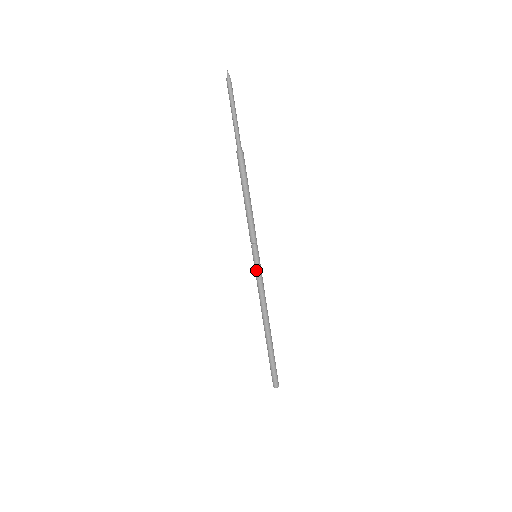
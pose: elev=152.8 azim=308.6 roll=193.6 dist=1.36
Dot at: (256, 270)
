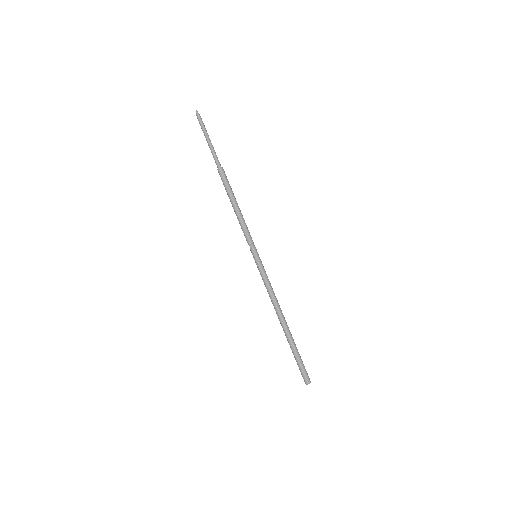
Dot at: (259, 269)
